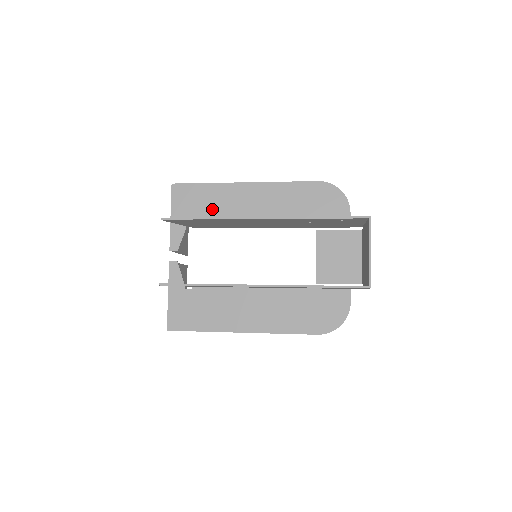
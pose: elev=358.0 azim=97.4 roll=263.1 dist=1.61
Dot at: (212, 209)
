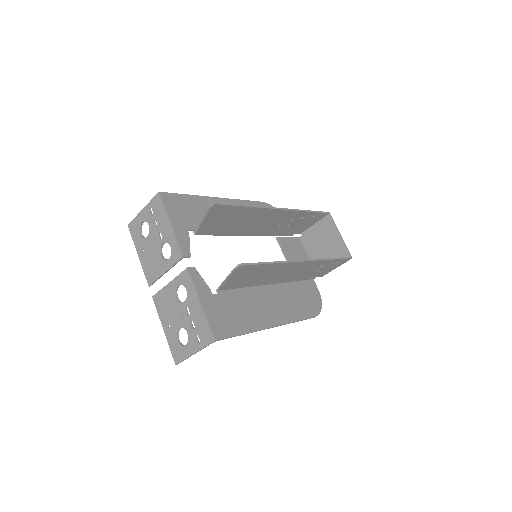
Dot at: occluded
